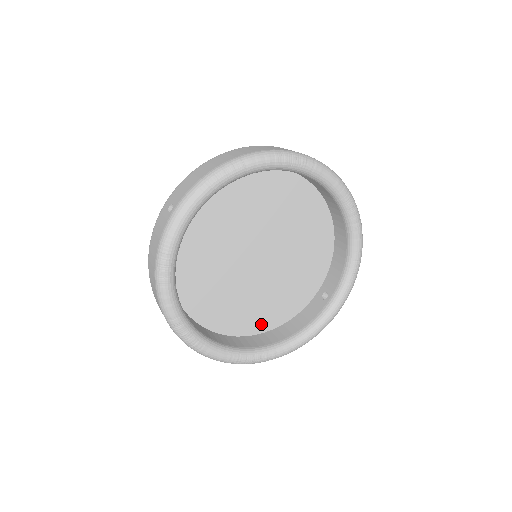
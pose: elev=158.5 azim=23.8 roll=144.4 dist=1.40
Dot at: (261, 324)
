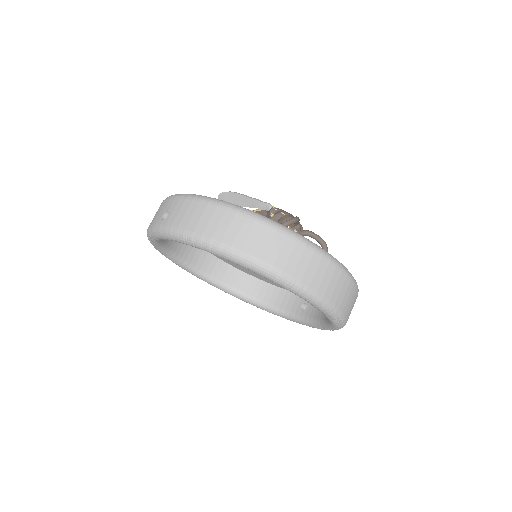
Dot at: (251, 273)
